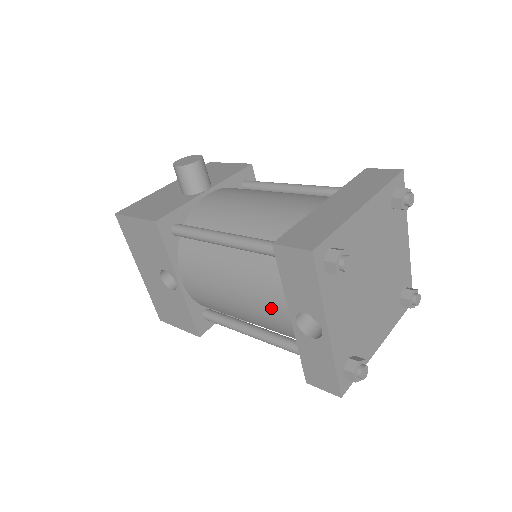
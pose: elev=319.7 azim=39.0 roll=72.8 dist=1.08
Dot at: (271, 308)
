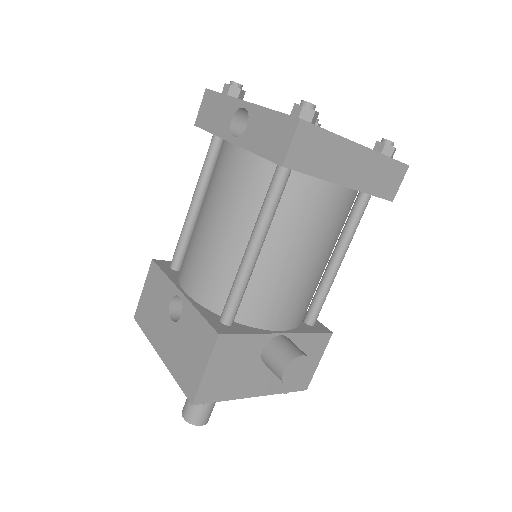
Dot at: (225, 170)
